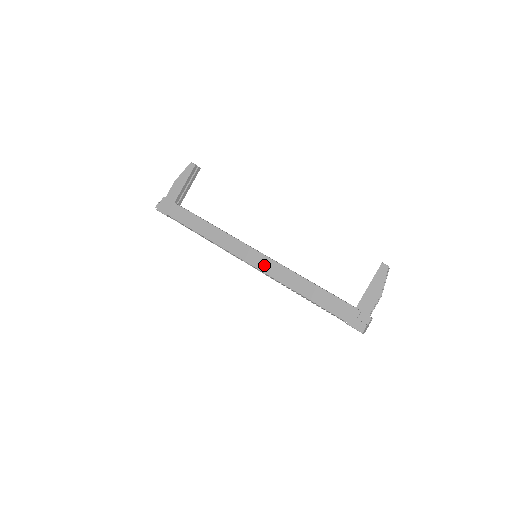
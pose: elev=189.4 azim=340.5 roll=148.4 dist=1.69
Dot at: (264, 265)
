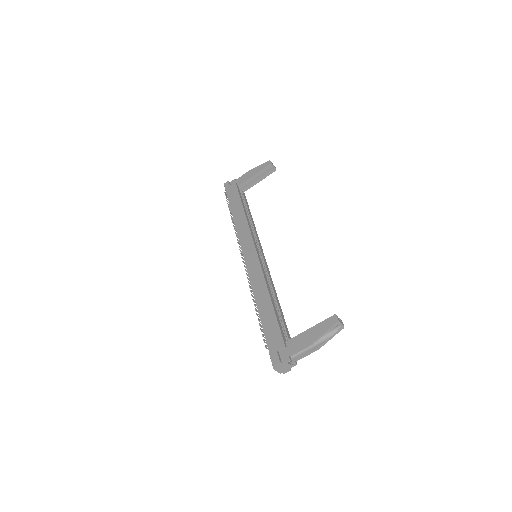
Dot at: (251, 264)
